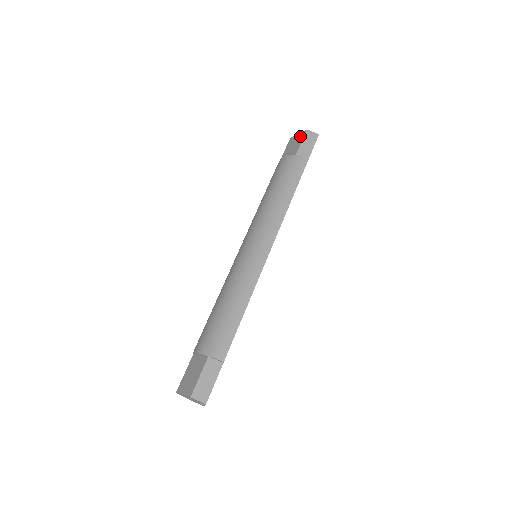
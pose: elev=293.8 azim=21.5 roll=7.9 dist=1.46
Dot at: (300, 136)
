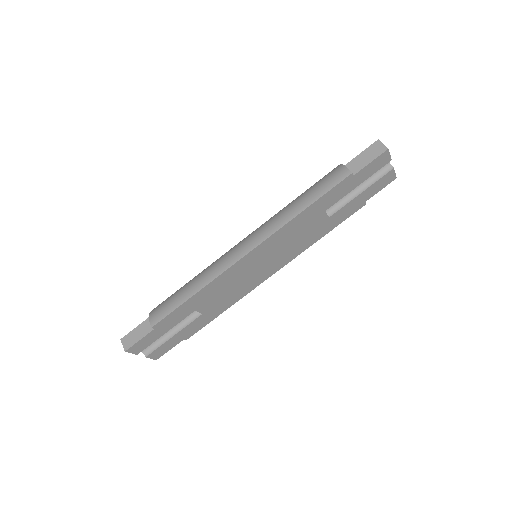
Dot at: occluded
